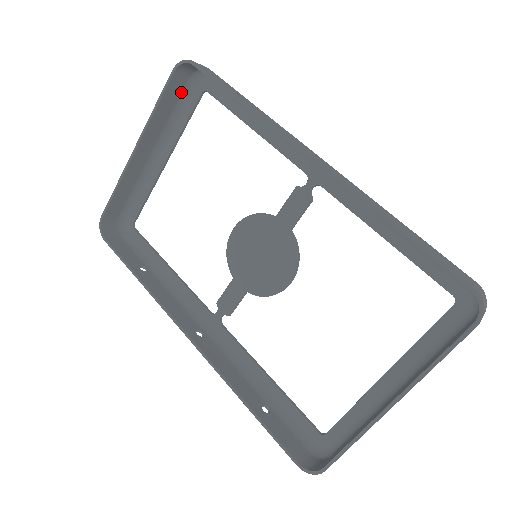
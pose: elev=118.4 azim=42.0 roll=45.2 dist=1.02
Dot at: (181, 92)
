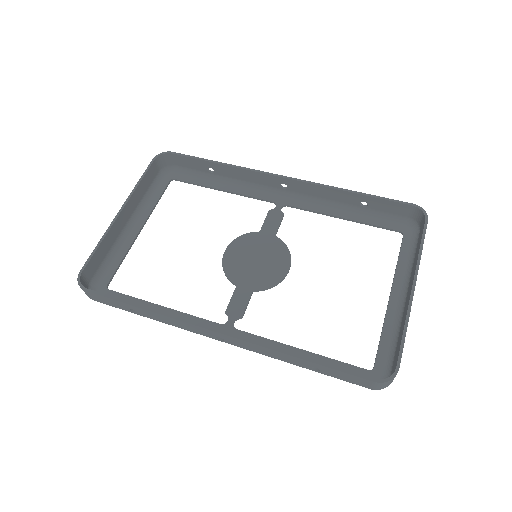
Dot at: (153, 180)
